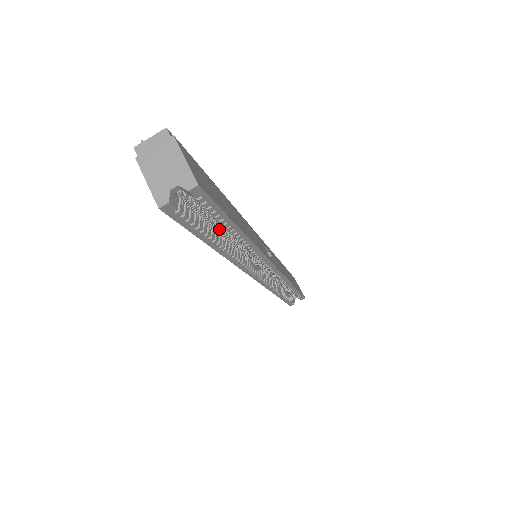
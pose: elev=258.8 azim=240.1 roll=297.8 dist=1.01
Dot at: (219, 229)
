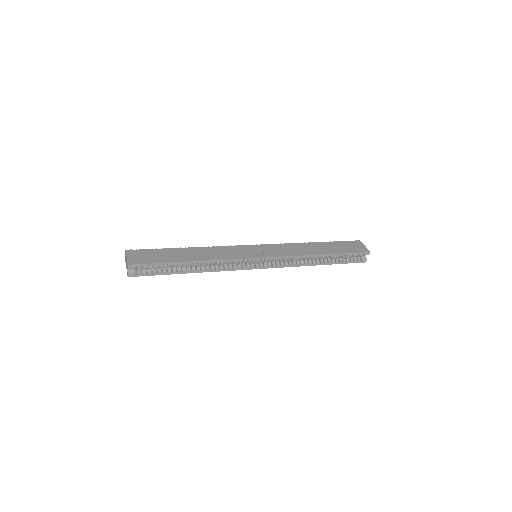
Dot at: occluded
